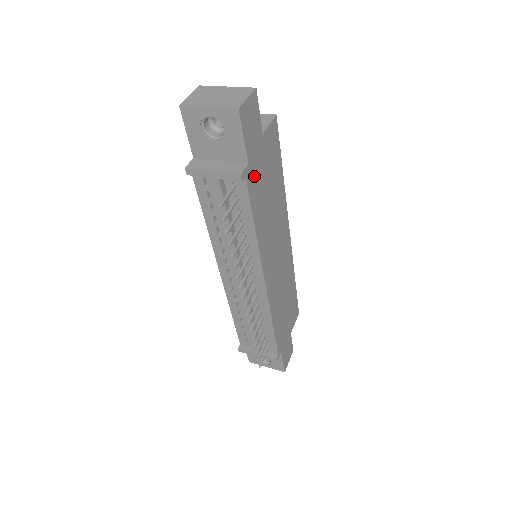
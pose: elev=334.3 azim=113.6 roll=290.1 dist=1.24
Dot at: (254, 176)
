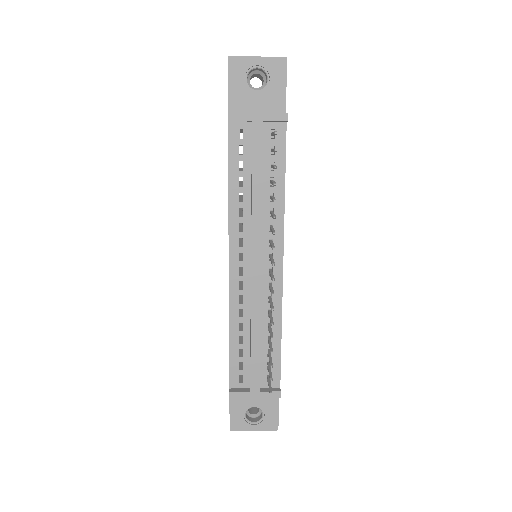
Dot at: occluded
